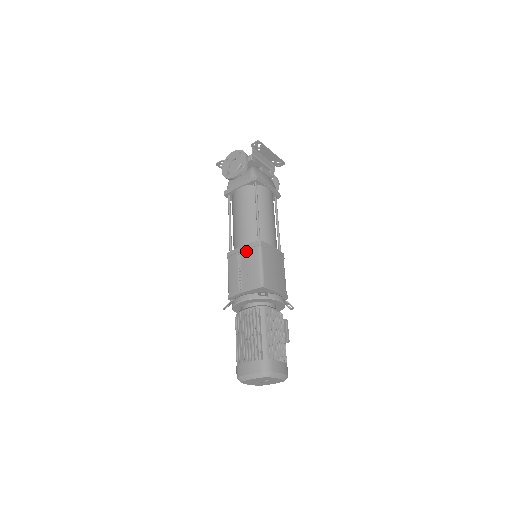
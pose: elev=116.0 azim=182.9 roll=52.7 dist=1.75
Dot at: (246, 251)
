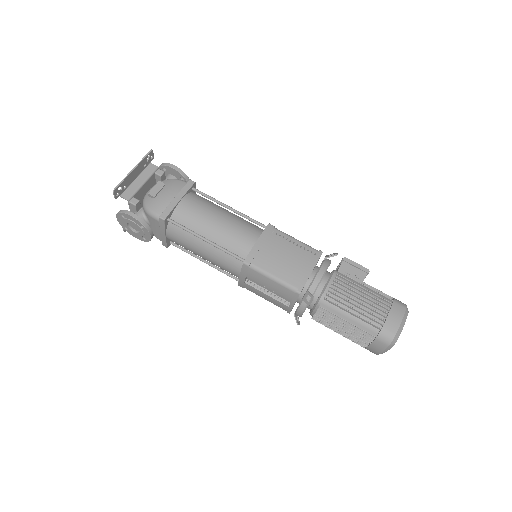
Dot at: occluded
